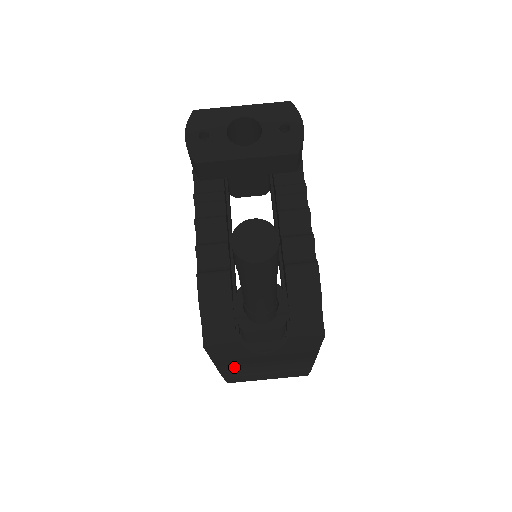
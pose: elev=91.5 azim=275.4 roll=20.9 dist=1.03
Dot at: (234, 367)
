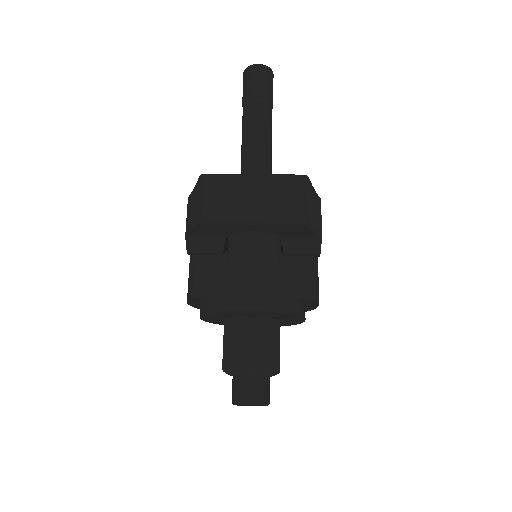
Dot at: (218, 175)
